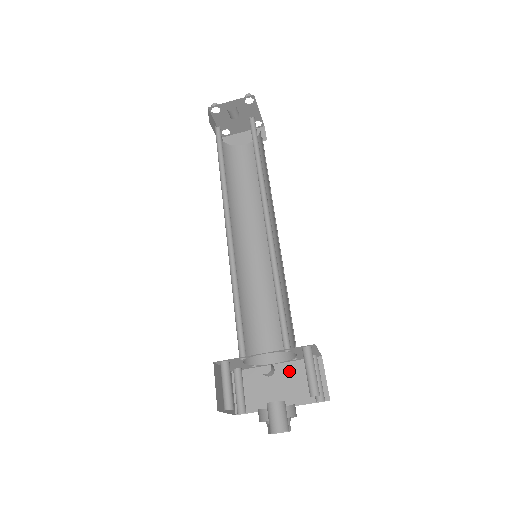
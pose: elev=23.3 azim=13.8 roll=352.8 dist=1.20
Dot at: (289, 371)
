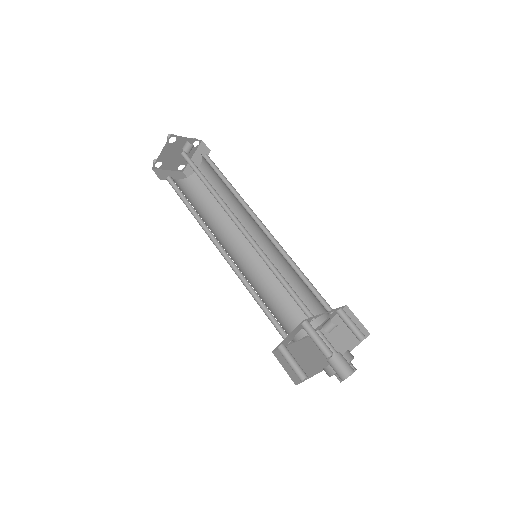
Dot at: (306, 346)
